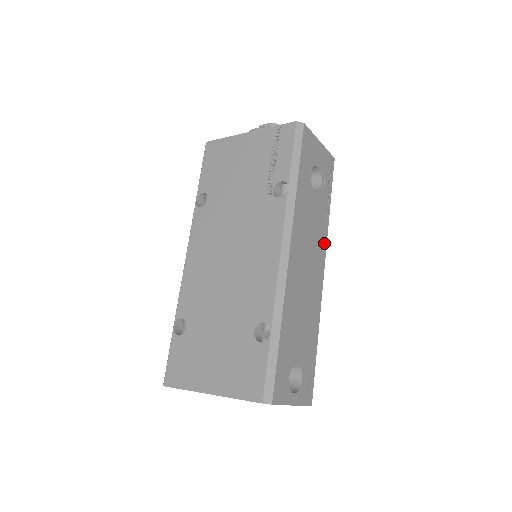
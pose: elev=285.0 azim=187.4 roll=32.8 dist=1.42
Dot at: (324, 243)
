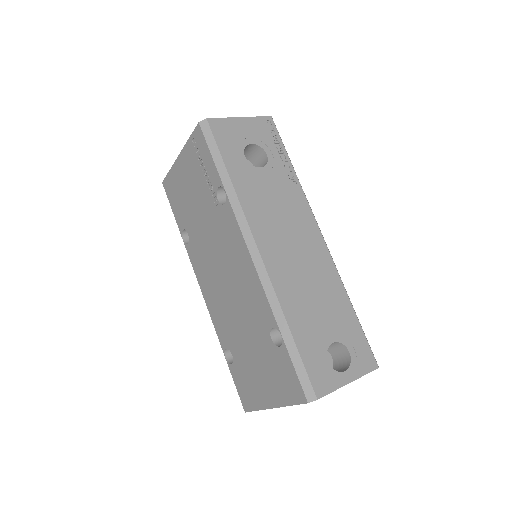
Dot at: (305, 206)
